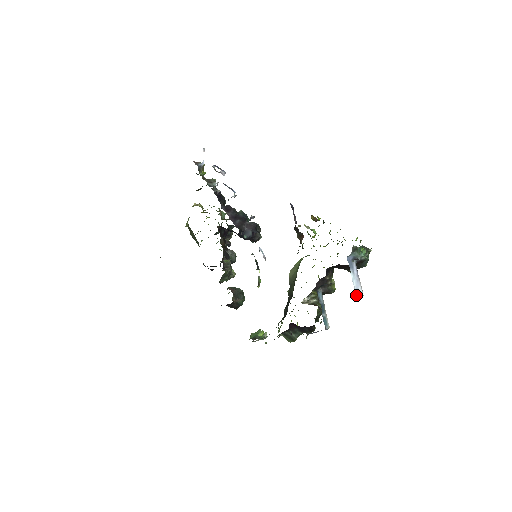
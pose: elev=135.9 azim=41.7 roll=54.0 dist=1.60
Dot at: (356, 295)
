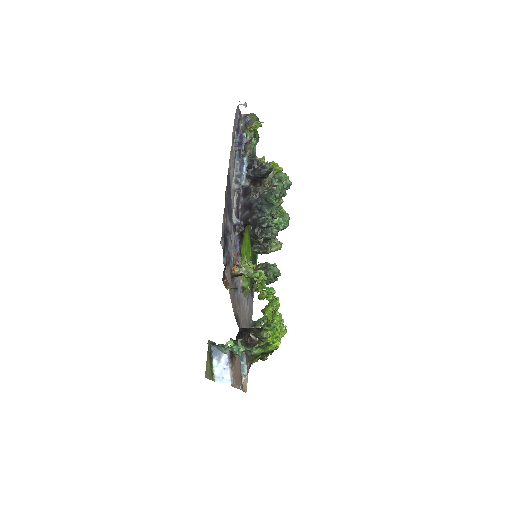
Dot at: (216, 381)
